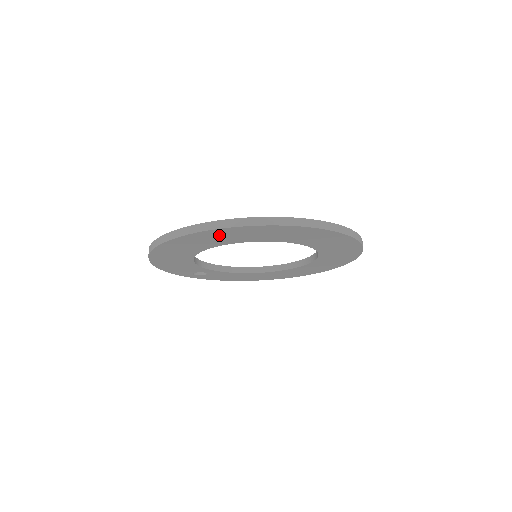
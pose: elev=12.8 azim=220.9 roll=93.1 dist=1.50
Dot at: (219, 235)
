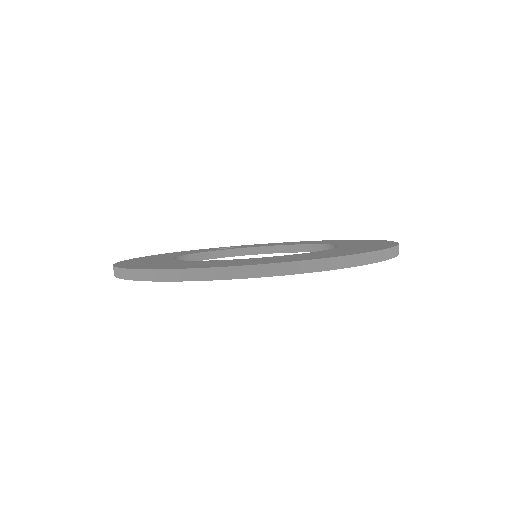
Dot at: occluded
